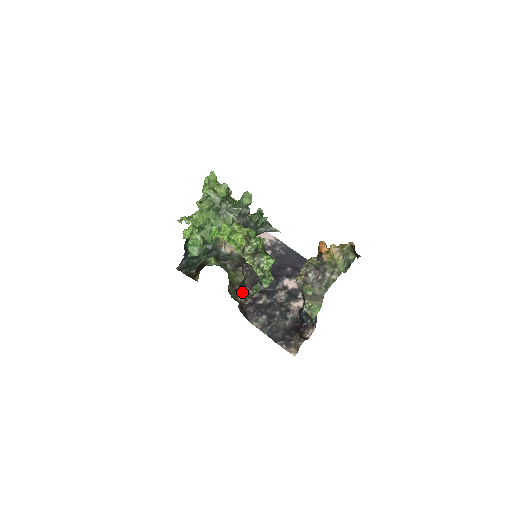
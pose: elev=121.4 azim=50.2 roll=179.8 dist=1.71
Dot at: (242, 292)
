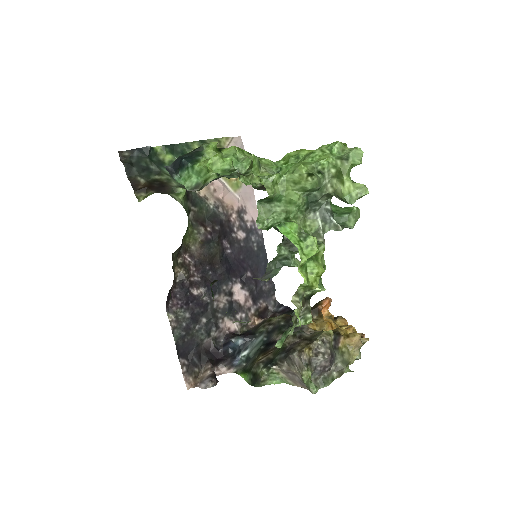
Dot at: (184, 262)
